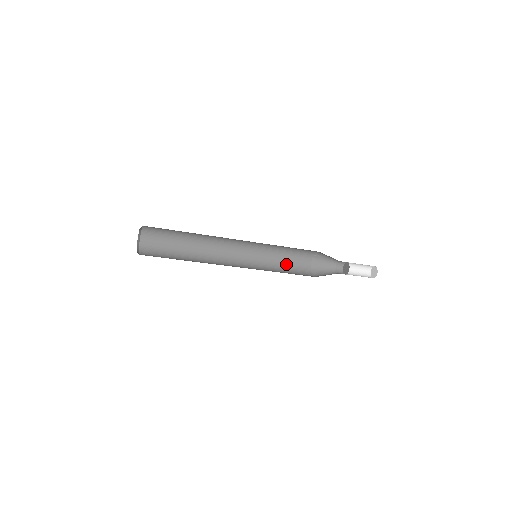
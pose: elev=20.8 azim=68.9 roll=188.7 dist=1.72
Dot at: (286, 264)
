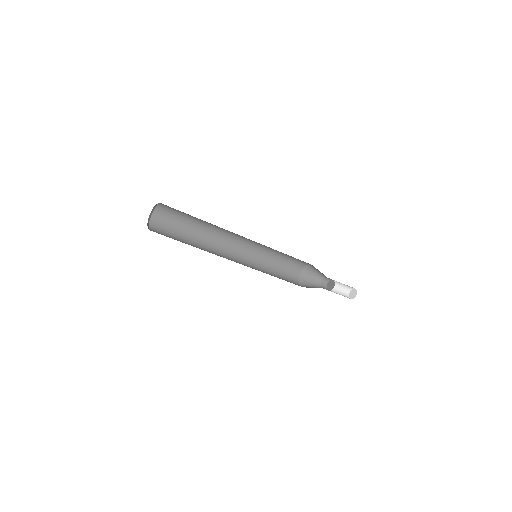
Dot at: (282, 279)
